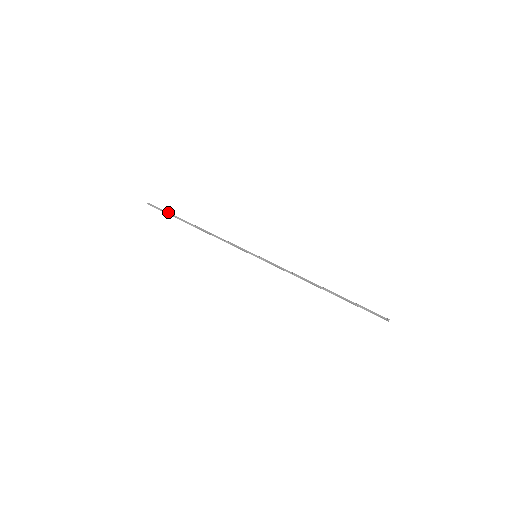
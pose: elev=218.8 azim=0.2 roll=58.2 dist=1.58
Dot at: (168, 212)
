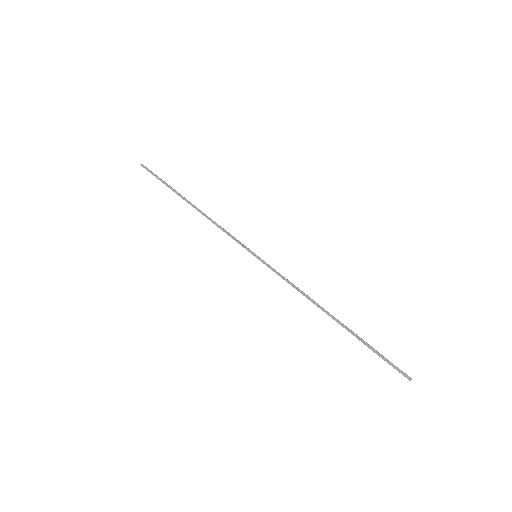
Dot at: (161, 179)
